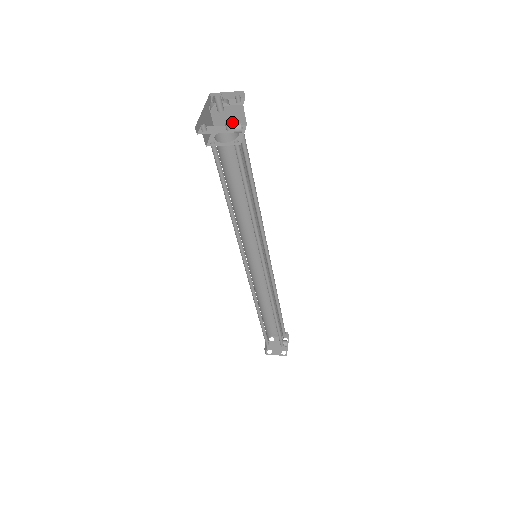
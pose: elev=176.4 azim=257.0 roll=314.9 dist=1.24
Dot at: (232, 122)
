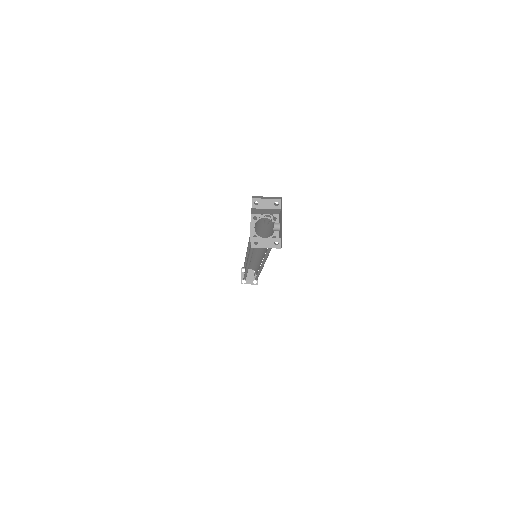
Dot at: occluded
